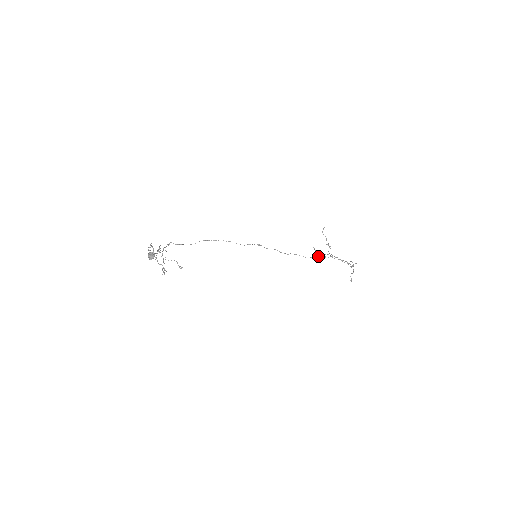
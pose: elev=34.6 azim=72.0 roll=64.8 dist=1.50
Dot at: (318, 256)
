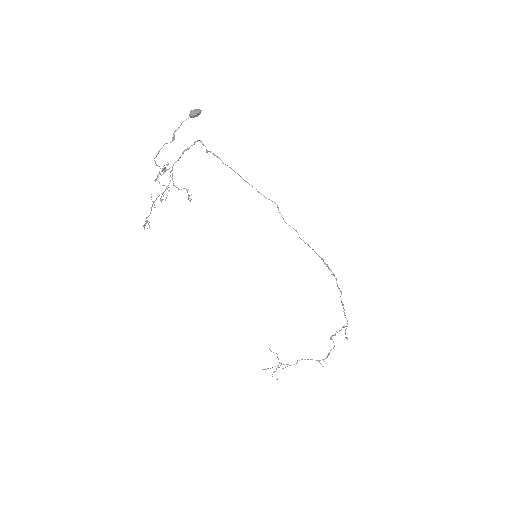
Dot at: (325, 263)
